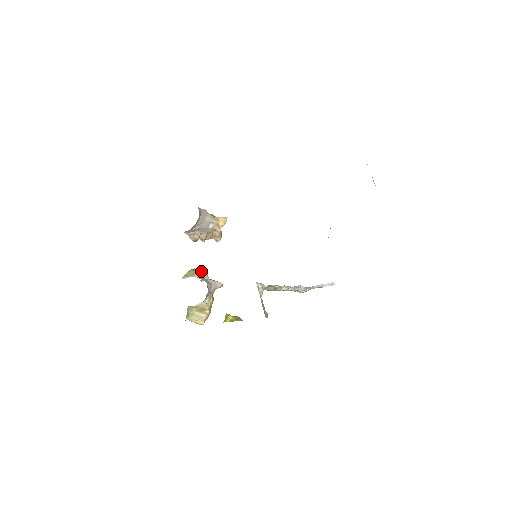
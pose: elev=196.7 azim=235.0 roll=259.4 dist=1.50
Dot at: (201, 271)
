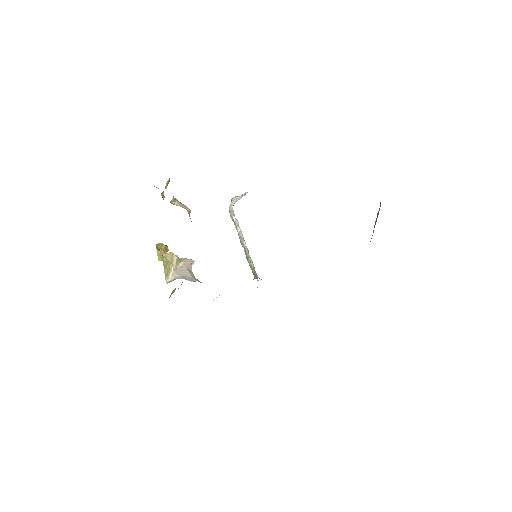
Dot at: (174, 260)
